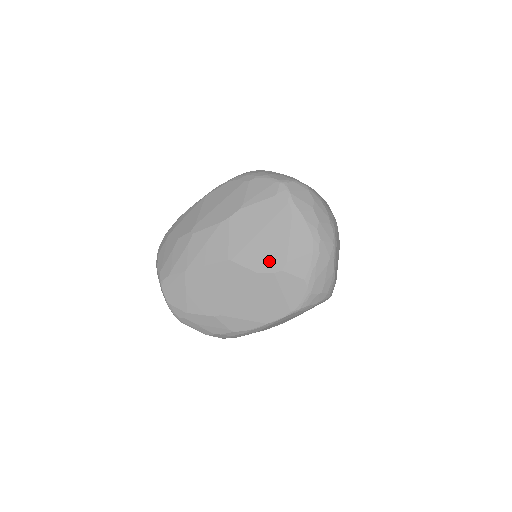
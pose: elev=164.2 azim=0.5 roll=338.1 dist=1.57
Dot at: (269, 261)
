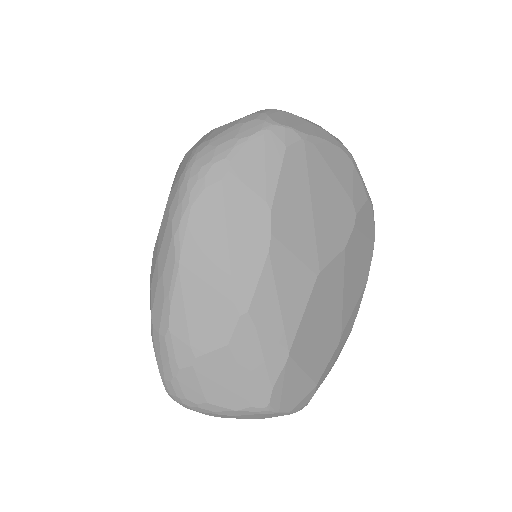
Dot at: (342, 222)
